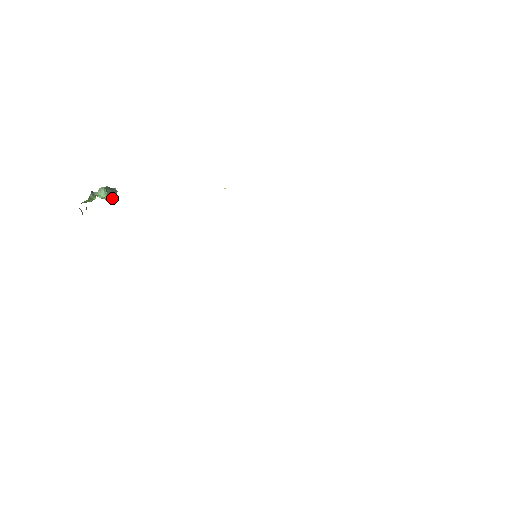
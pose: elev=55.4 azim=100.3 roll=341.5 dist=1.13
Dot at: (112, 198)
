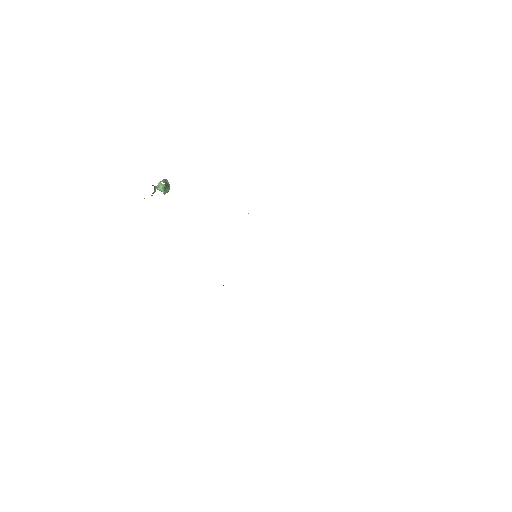
Dot at: occluded
